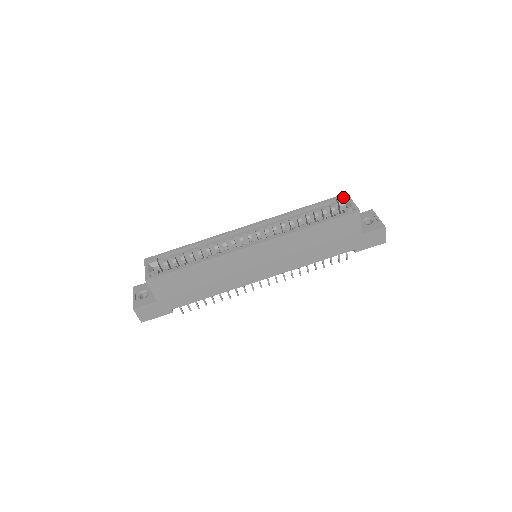
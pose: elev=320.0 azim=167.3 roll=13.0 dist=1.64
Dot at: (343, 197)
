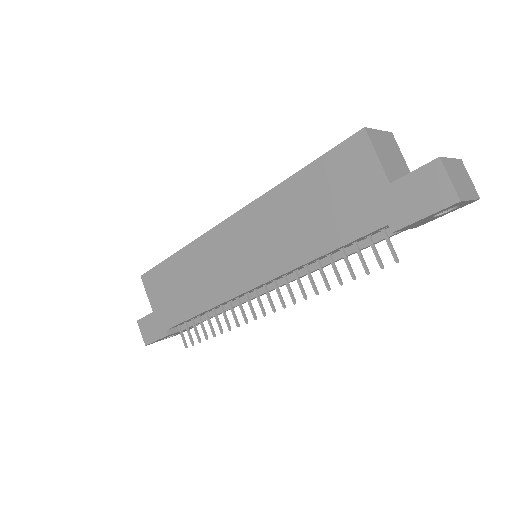
Dot at: occluded
